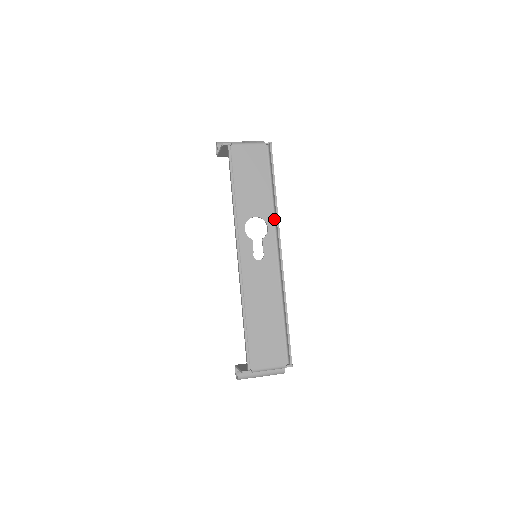
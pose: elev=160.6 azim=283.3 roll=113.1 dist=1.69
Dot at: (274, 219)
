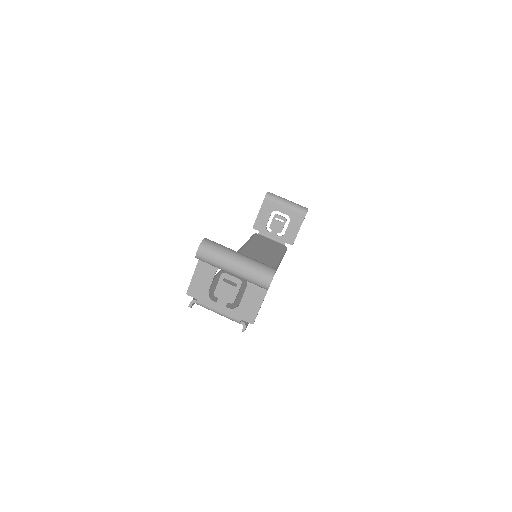
Dot at: occluded
